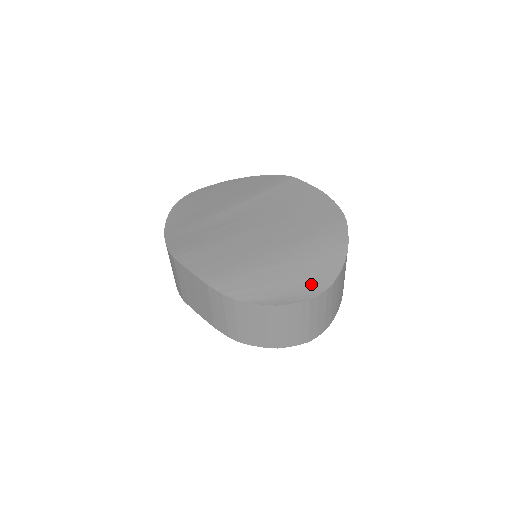
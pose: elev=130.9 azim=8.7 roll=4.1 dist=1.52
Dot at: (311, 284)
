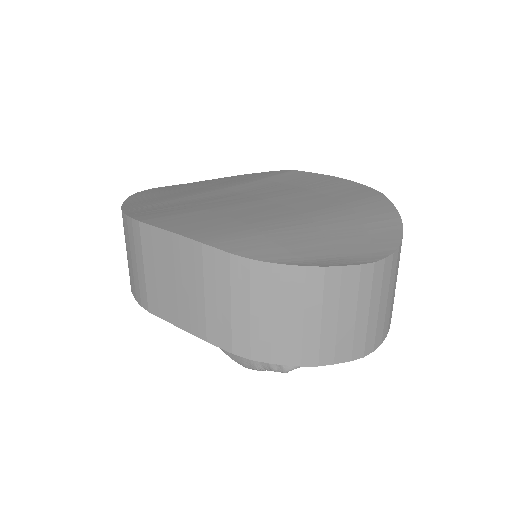
Dot at: (367, 247)
